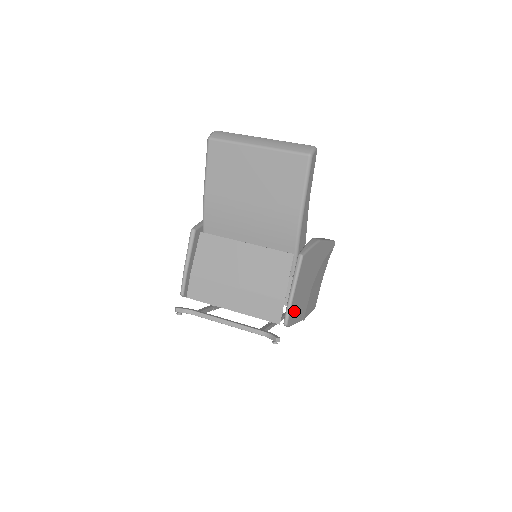
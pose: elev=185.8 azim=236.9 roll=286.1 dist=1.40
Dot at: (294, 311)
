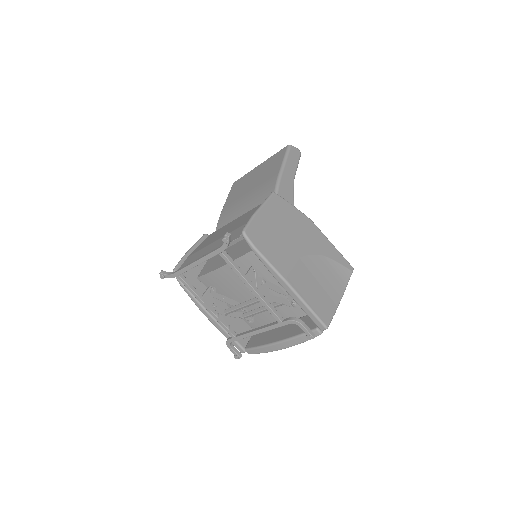
Dot at: (260, 235)
